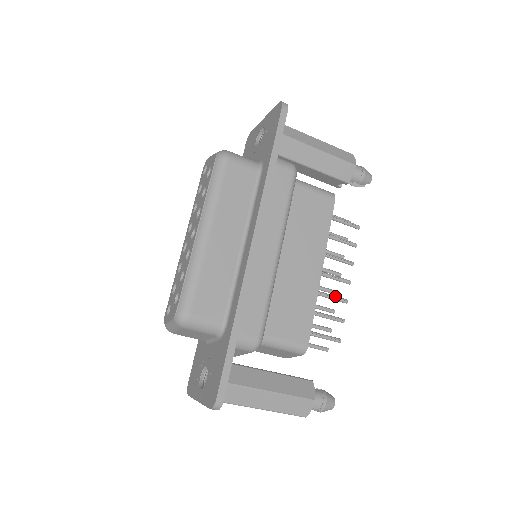
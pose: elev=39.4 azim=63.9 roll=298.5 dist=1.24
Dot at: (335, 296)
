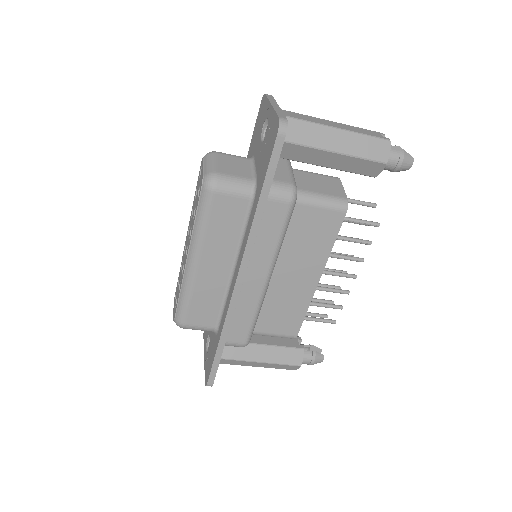
Dot at: (336, 290)
